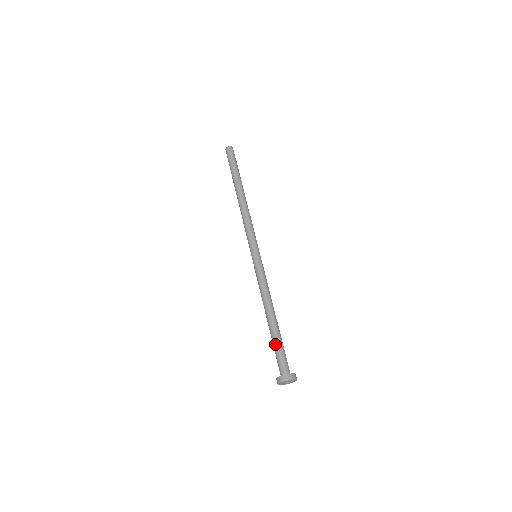
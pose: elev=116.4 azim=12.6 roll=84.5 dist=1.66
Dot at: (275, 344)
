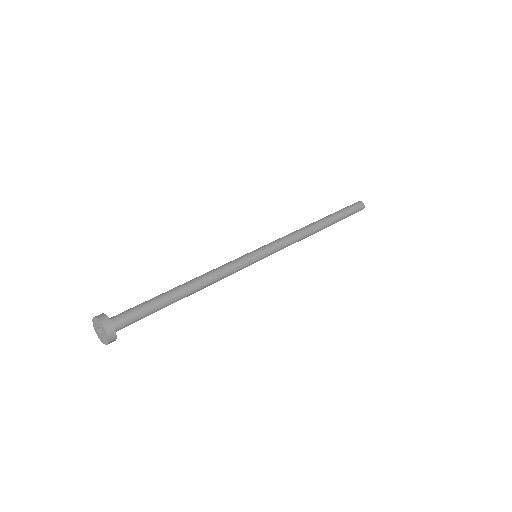
Dot at: (147, 301)
